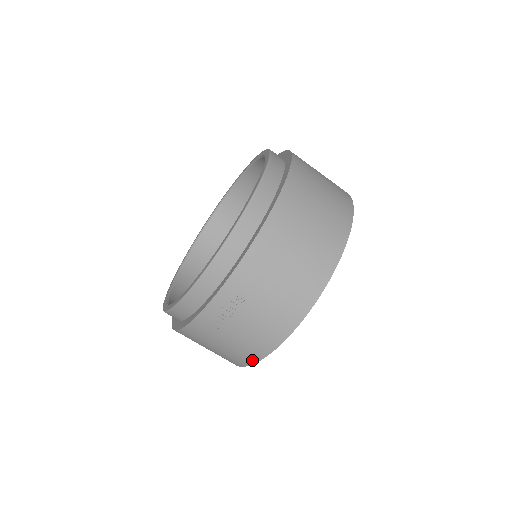
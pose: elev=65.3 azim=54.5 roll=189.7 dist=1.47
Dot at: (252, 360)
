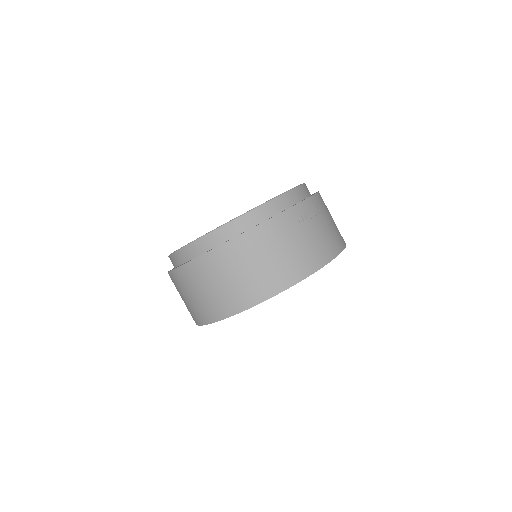
Dot at: (308, 272)
